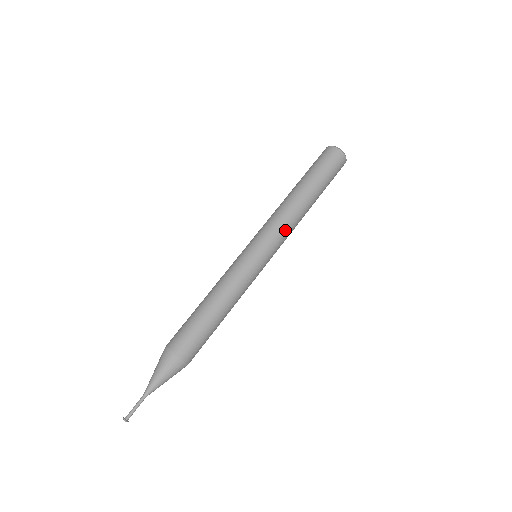
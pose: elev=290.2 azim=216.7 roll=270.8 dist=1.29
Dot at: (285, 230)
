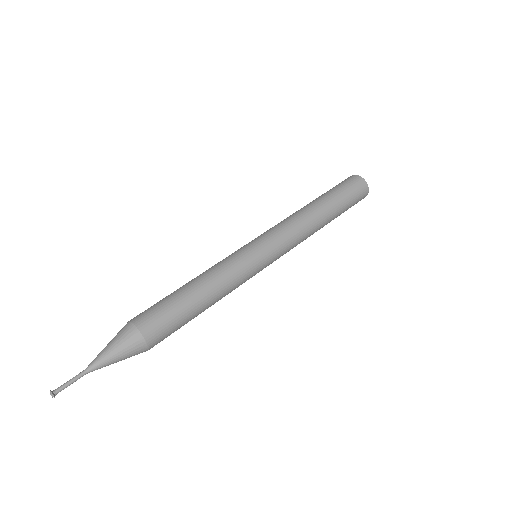
Dot at: (290, 230)
